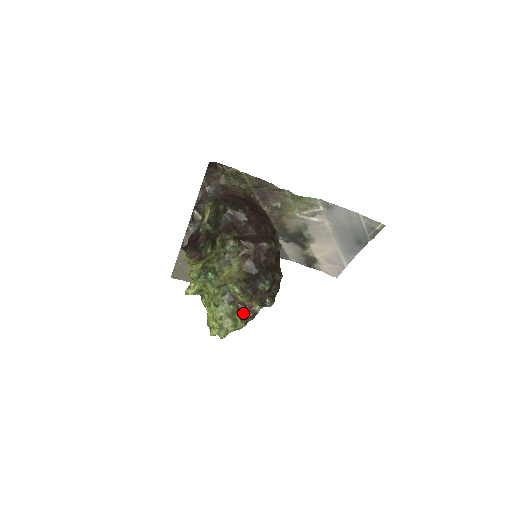
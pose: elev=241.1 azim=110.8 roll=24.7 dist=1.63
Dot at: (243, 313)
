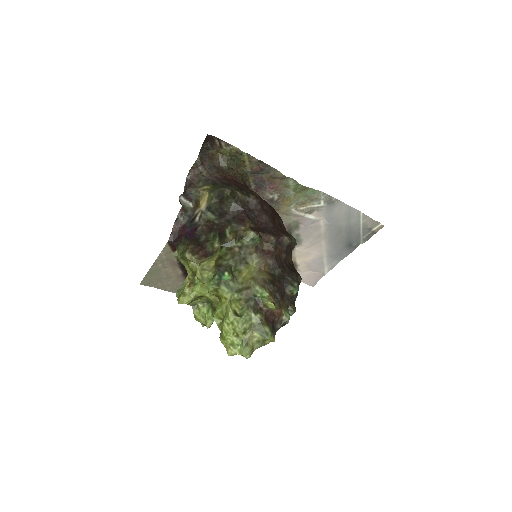
Dot at: (272, 324)
